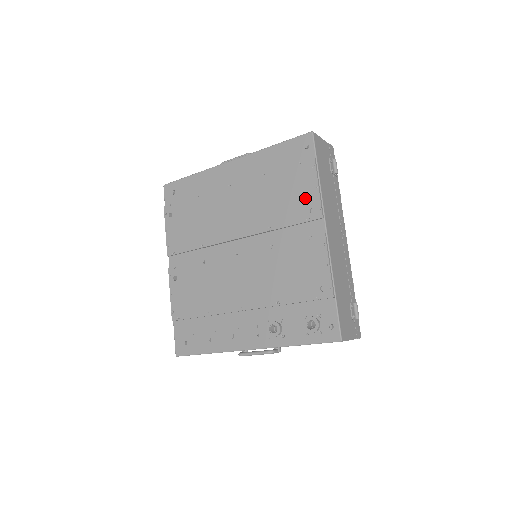
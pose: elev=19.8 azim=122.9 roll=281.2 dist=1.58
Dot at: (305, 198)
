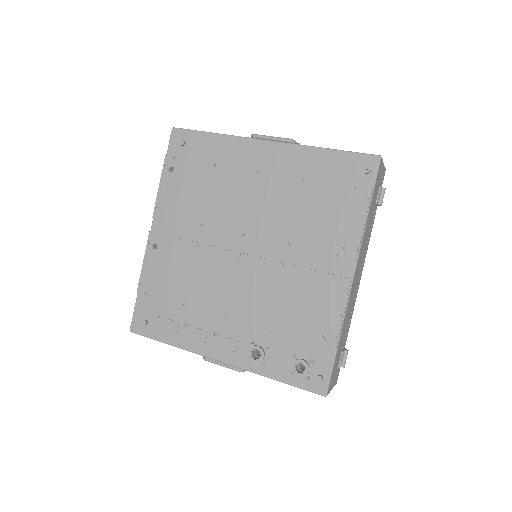
Dot at: (344, 230)
